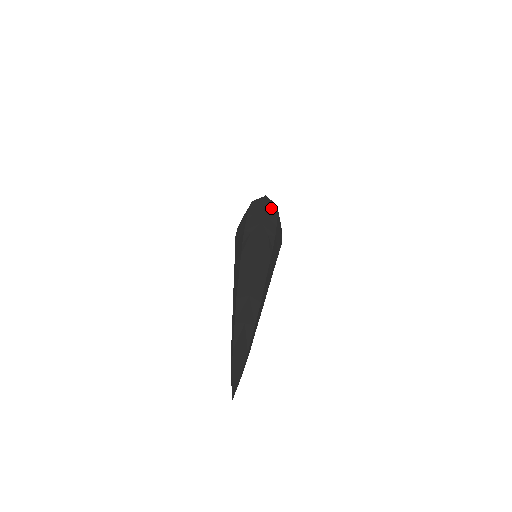
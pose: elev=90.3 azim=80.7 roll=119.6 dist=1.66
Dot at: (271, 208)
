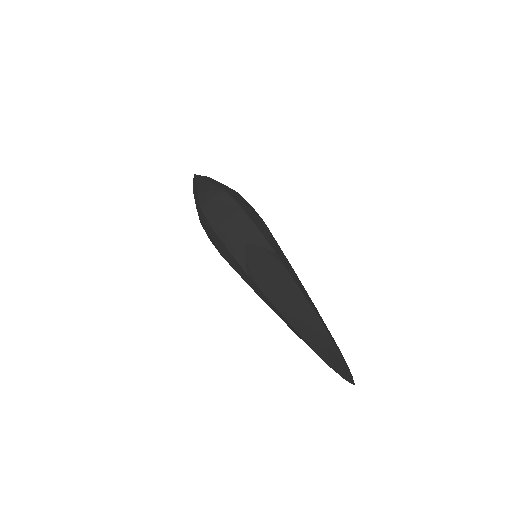
Dot at: (227, 204)
